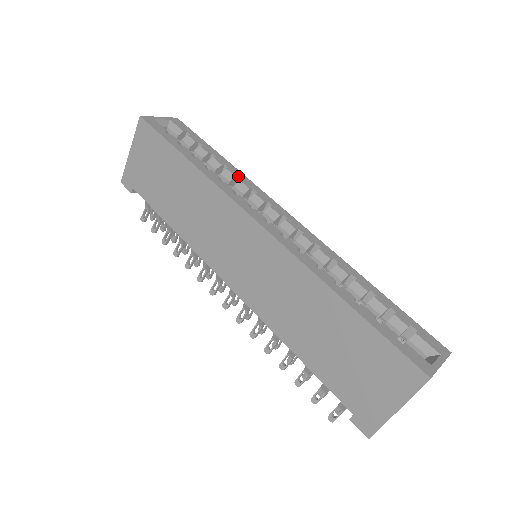
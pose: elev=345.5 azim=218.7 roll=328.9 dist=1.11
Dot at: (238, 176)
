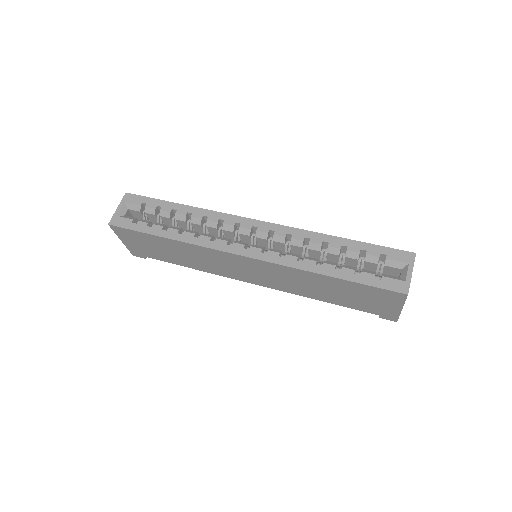
Dot at: (202, 216)
